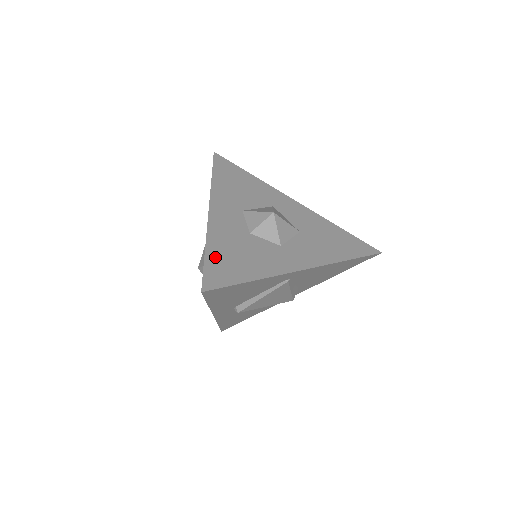
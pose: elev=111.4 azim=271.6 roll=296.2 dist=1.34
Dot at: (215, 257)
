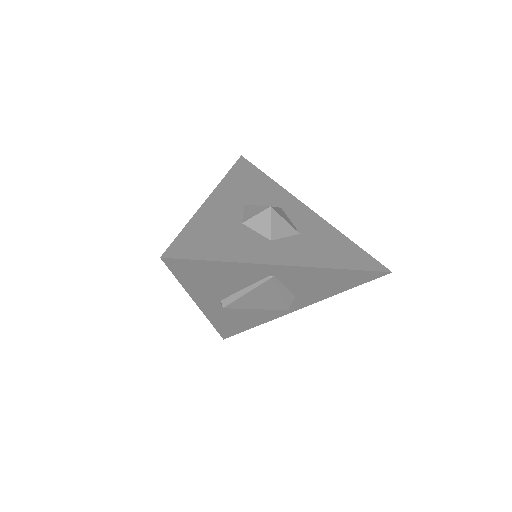
Dot at: (192, 234)
